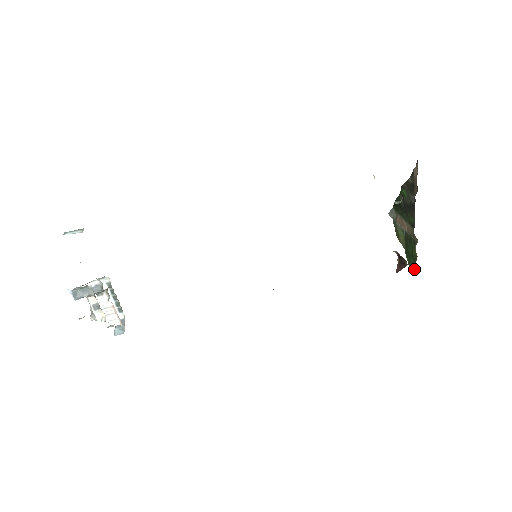
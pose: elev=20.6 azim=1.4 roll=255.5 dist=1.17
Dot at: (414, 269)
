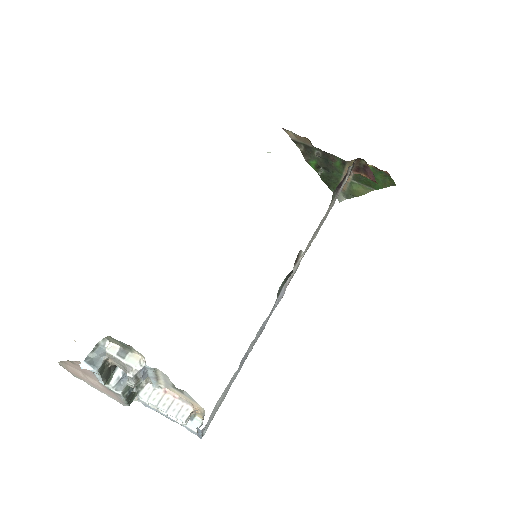
Dot at: (388, 177)
